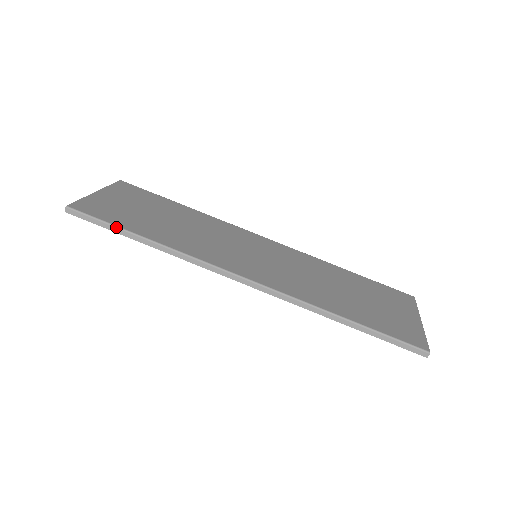
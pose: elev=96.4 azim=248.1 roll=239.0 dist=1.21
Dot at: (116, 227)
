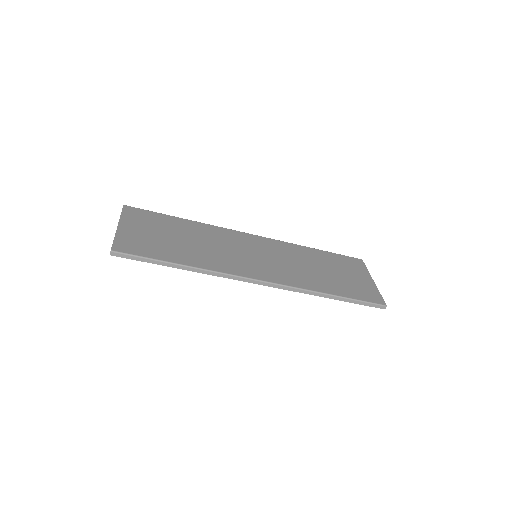
Dot at: (156, 260)
